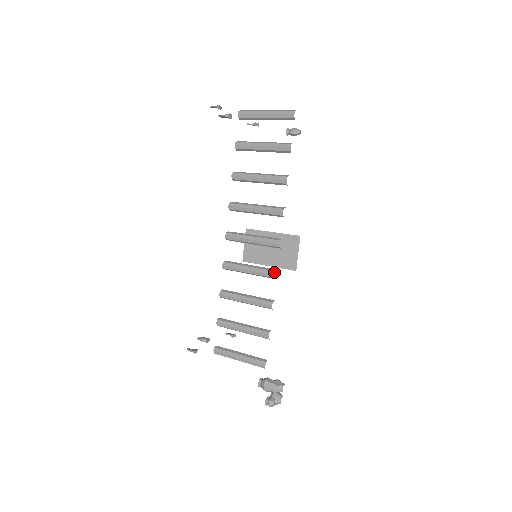
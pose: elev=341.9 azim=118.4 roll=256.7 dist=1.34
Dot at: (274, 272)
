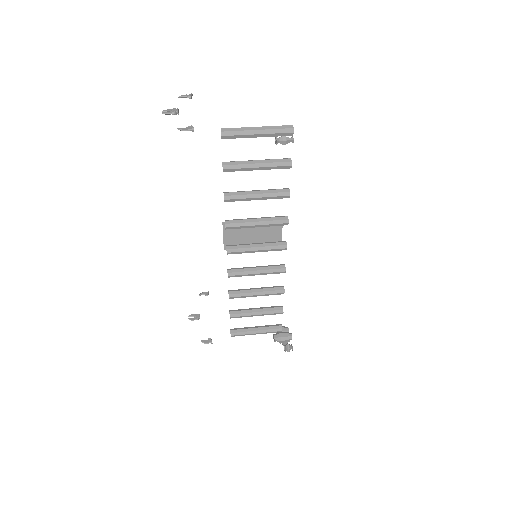
Dot at: (284, 269)
